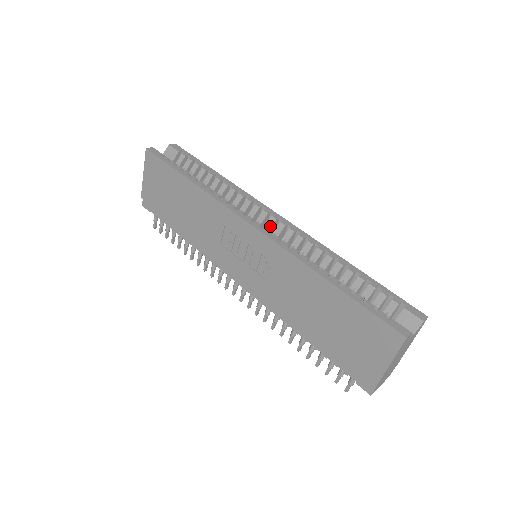
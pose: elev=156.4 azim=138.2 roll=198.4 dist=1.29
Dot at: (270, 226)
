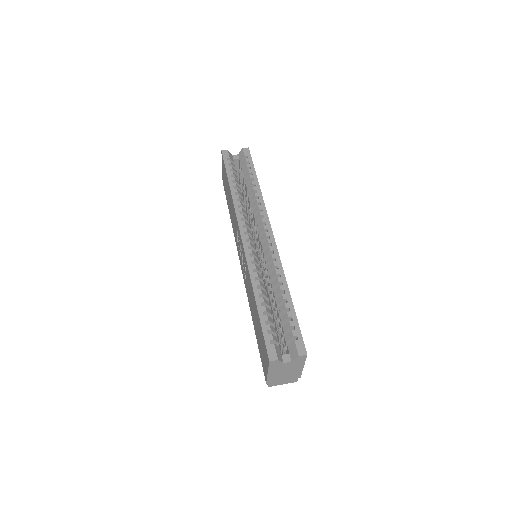
Dot at: (262, 239)
